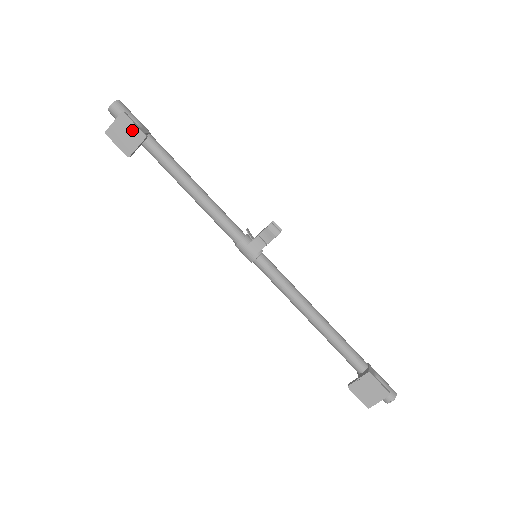
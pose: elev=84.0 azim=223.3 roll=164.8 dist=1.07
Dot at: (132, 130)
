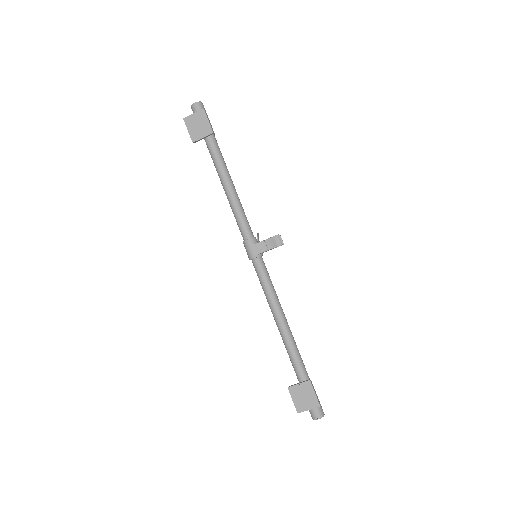
Dot at: (205, 124)
